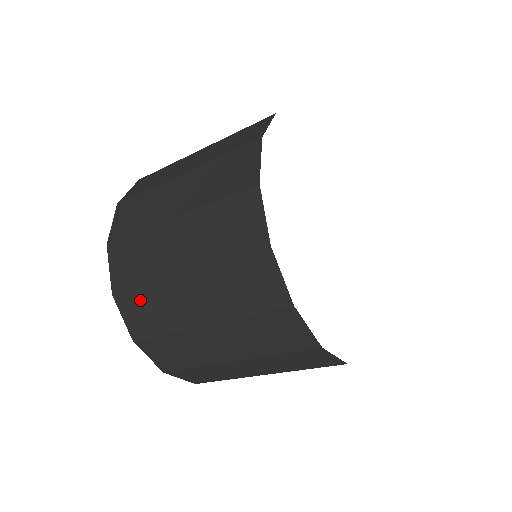
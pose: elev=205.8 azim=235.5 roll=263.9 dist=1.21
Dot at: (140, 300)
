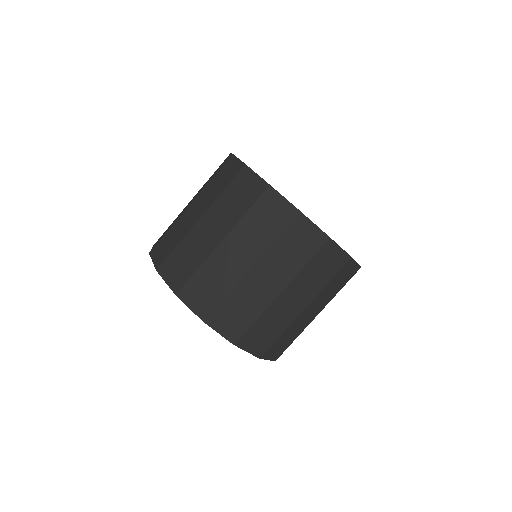
Dot at: (165, 240)
